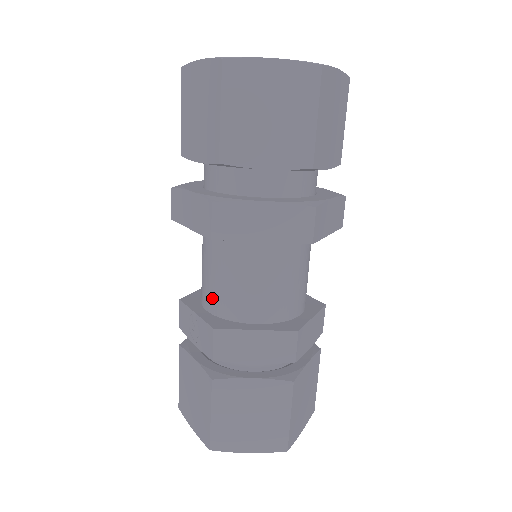
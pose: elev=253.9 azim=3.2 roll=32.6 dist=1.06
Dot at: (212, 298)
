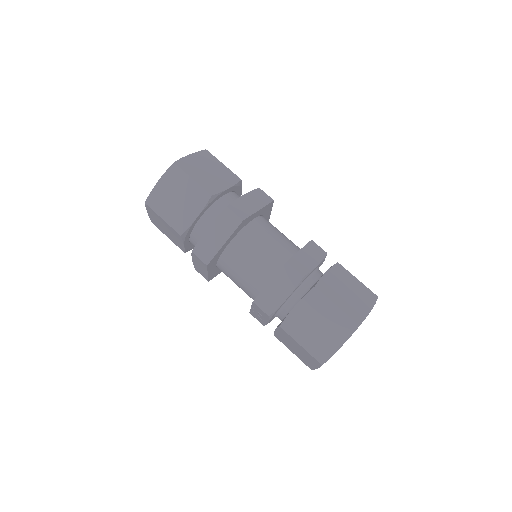
Dot at: (249, 293)
